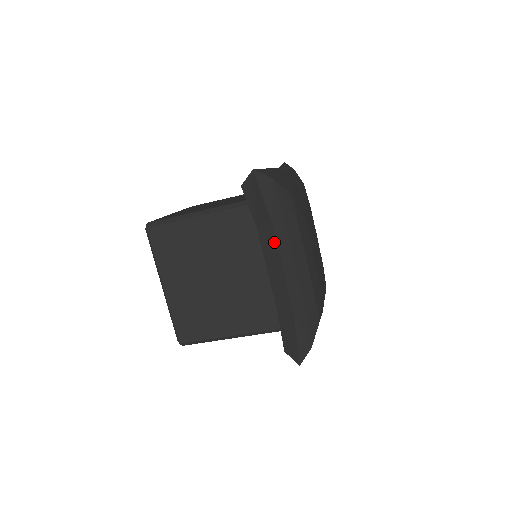
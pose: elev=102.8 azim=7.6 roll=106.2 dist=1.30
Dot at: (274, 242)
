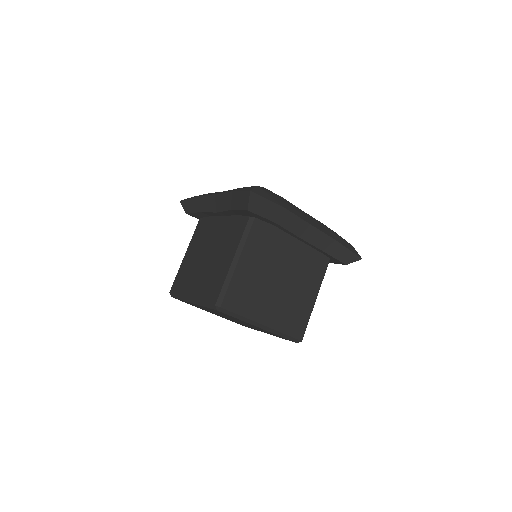
Dot at: (293, 216)
